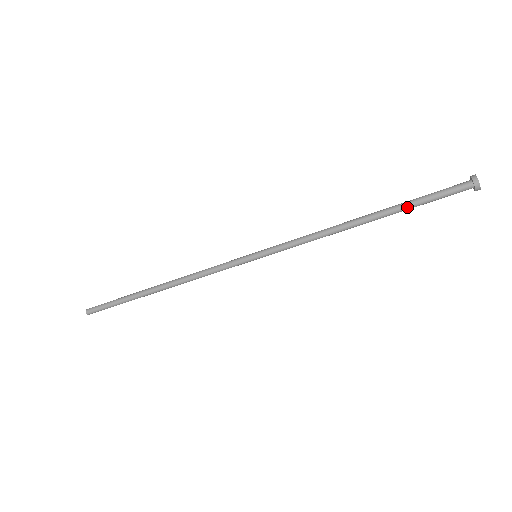
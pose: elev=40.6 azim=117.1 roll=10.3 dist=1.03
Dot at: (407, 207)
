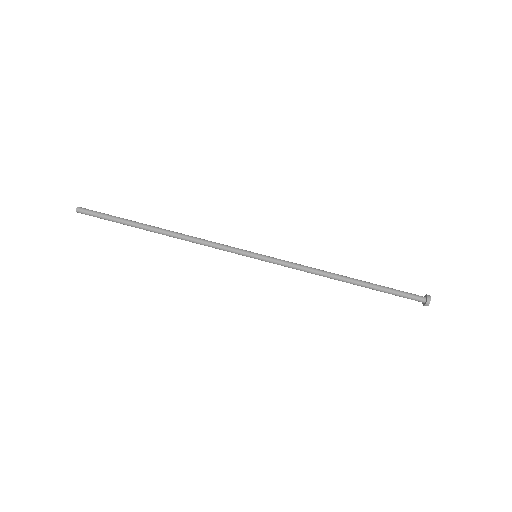
Dot at: (380, 286)
